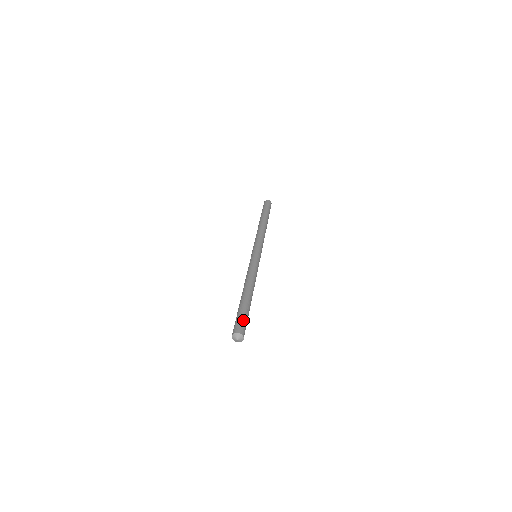
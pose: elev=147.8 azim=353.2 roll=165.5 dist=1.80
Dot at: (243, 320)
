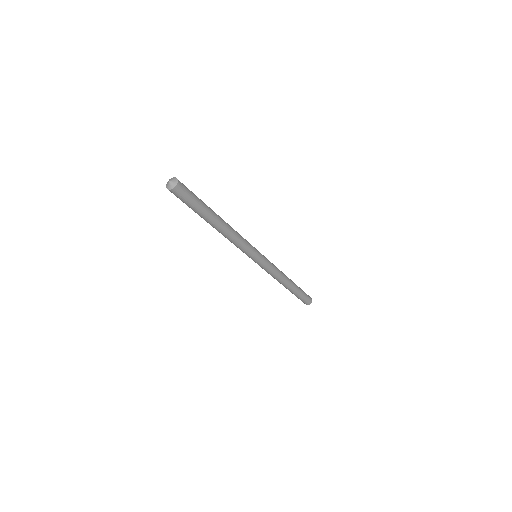
Dot at: occluded
